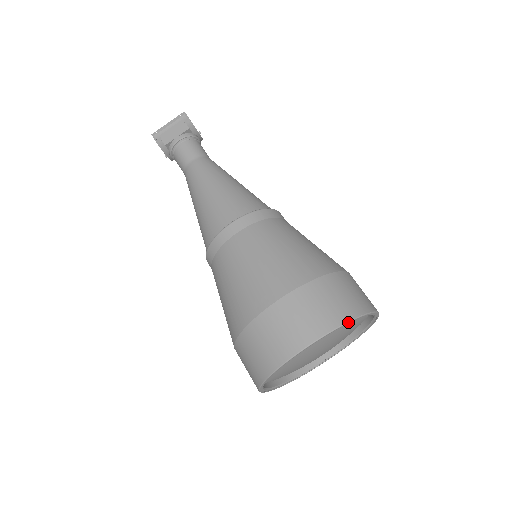
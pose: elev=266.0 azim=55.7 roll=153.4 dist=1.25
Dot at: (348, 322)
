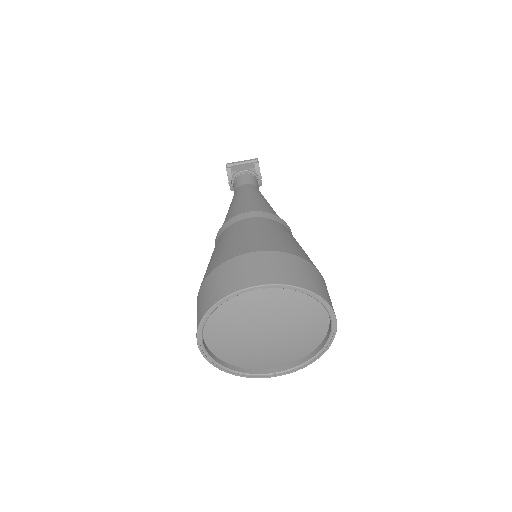
Dot at: (300, 288)
